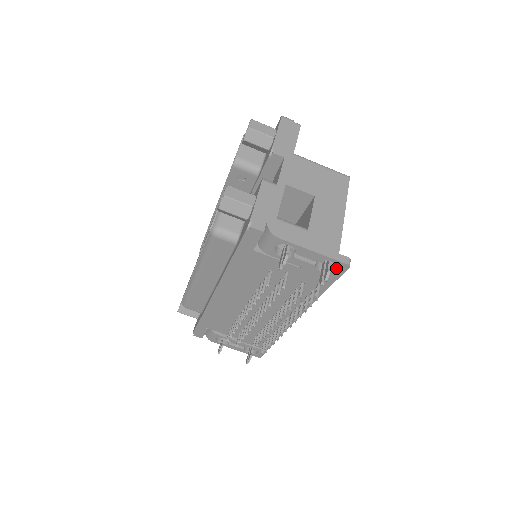
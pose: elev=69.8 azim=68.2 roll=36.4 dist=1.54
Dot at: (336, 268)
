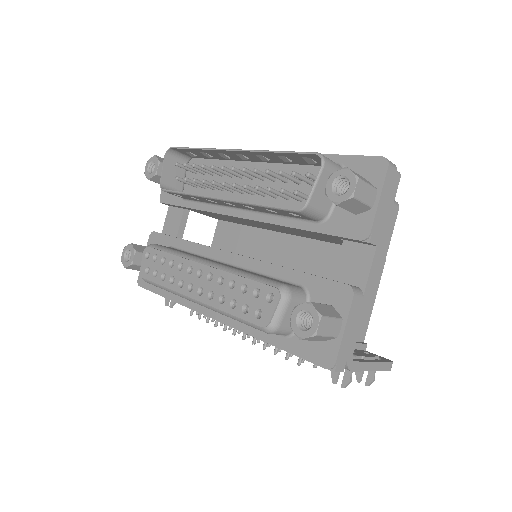
Dot at: occluded
